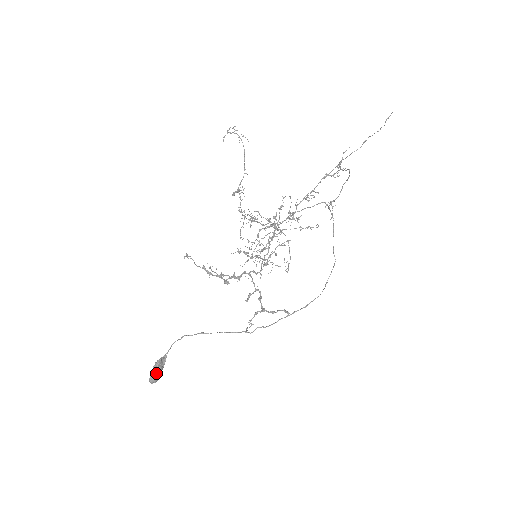
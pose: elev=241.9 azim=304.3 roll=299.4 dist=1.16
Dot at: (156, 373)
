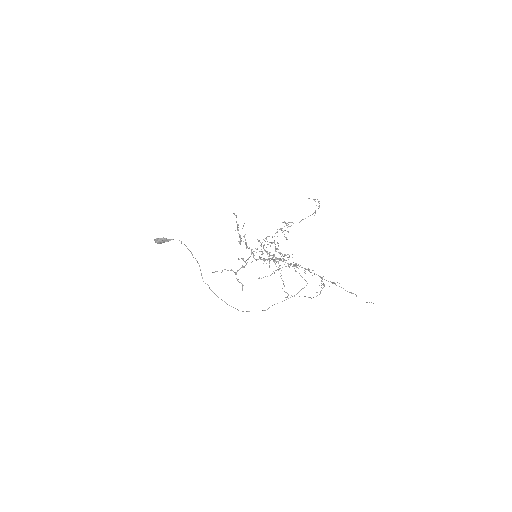
Dot at: (159, 241)
